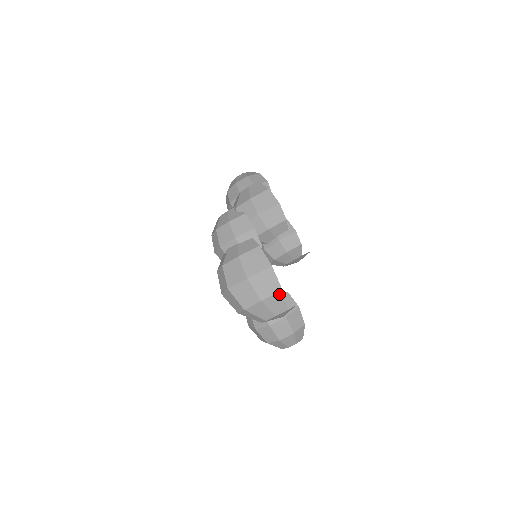
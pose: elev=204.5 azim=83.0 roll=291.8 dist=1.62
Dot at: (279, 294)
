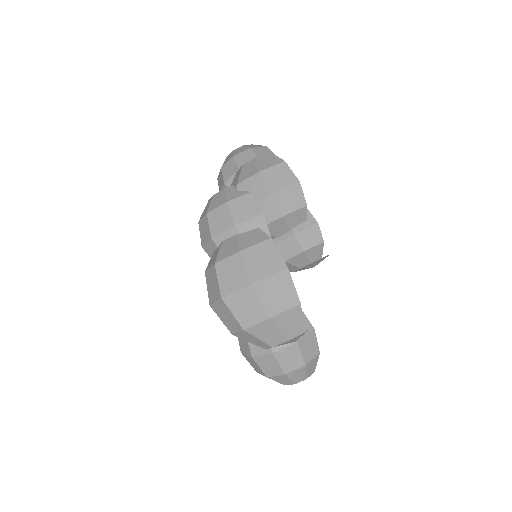
Dot at: (295, 309)
